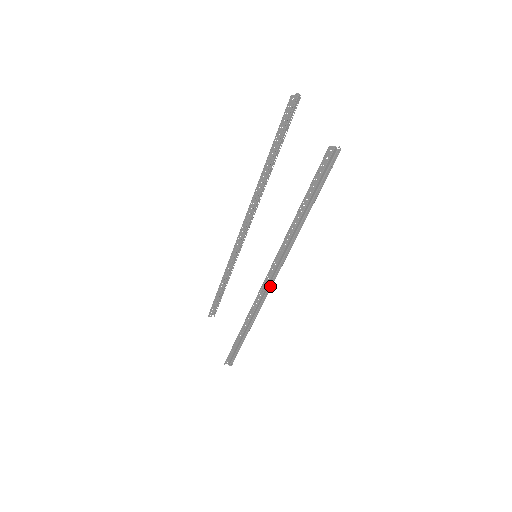
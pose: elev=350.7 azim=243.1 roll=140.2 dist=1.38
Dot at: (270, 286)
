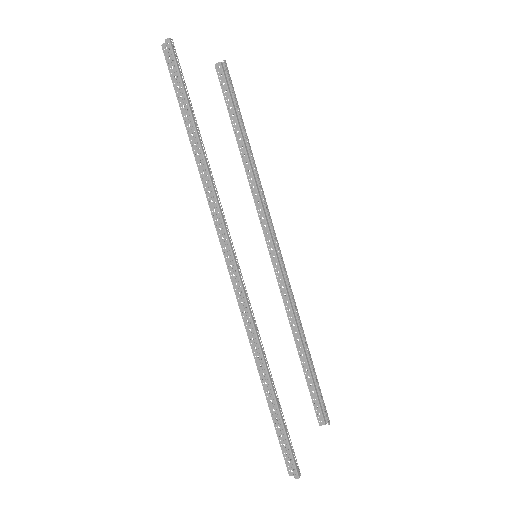
Dot at: (234, 268)
